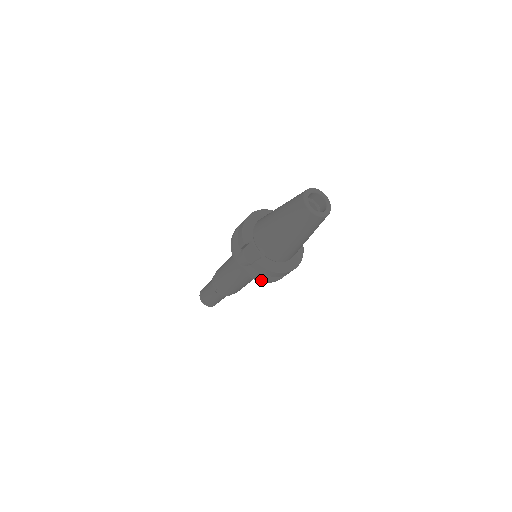
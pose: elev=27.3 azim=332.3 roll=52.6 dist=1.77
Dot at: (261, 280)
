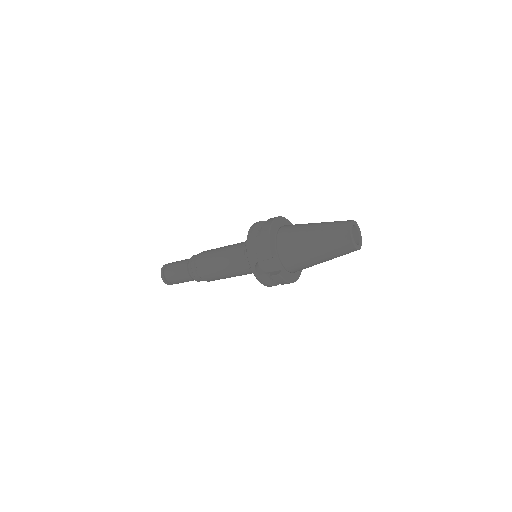
Dot at: (270, 286)
